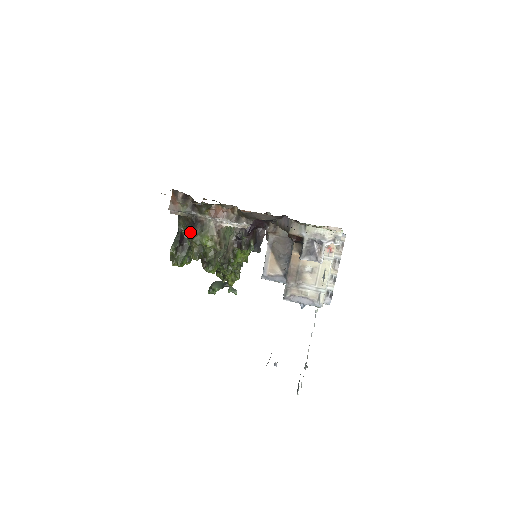
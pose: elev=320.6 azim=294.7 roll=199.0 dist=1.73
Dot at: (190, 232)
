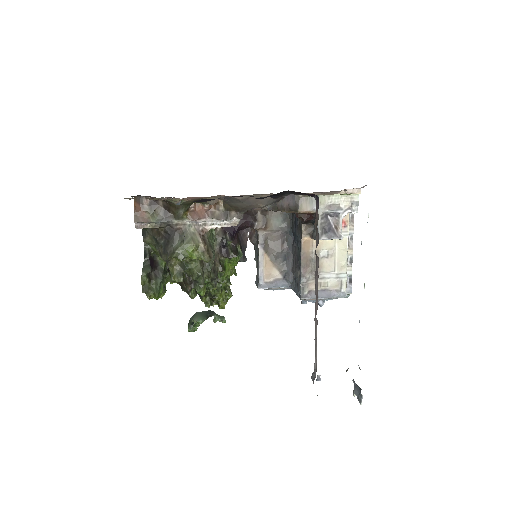
Dot at: (166, 247)
